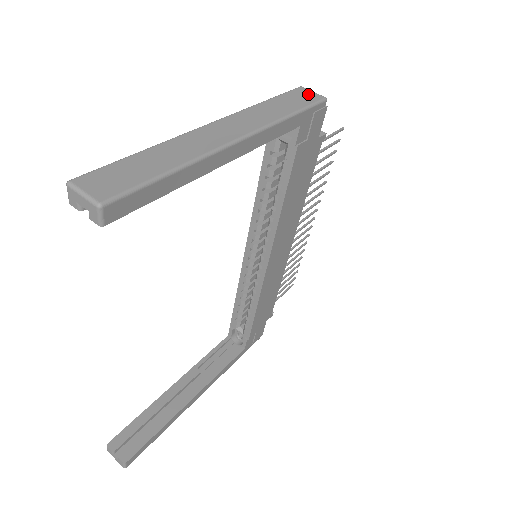
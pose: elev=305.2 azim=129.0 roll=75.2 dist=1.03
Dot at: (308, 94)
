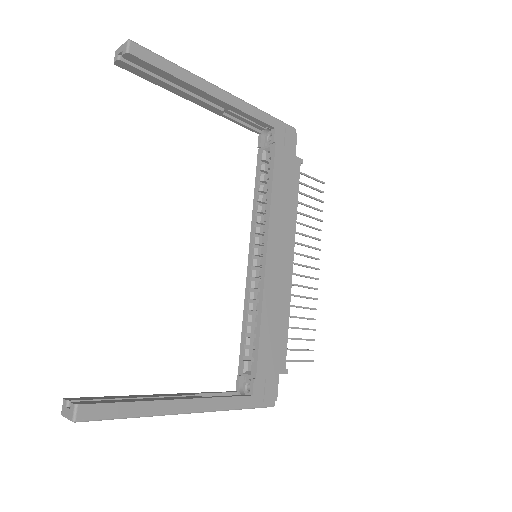
Dot at: occluded
